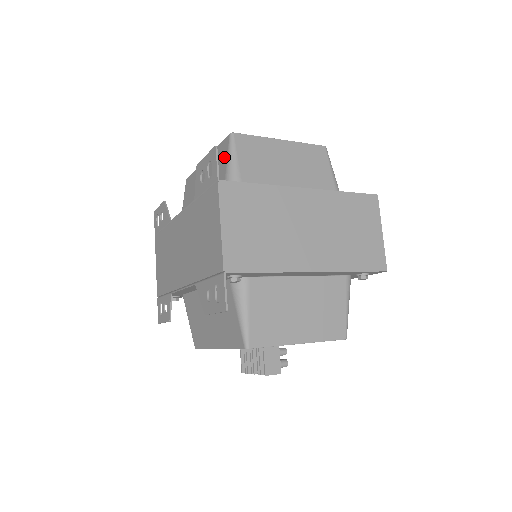
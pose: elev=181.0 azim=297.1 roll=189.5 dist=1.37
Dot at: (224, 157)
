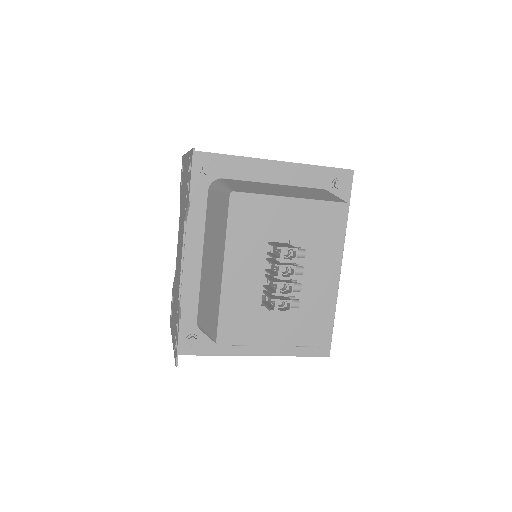
Dot at: occluded
